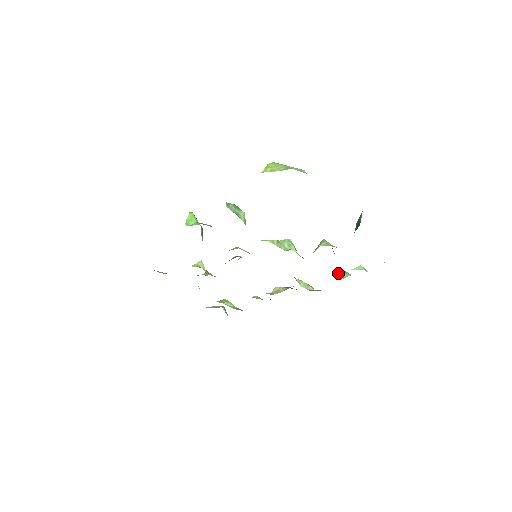
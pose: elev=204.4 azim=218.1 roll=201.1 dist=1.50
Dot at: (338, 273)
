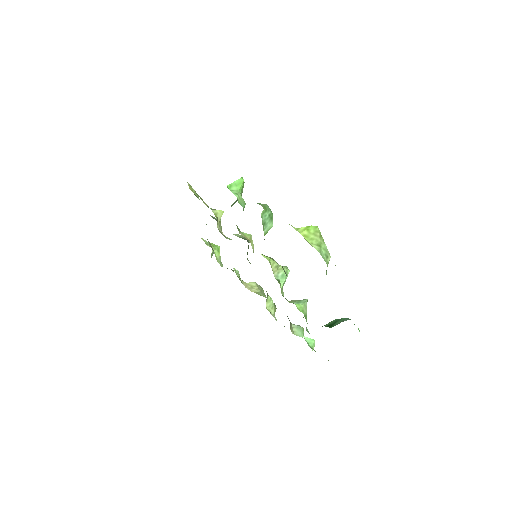
Dot at: (297, 326)
